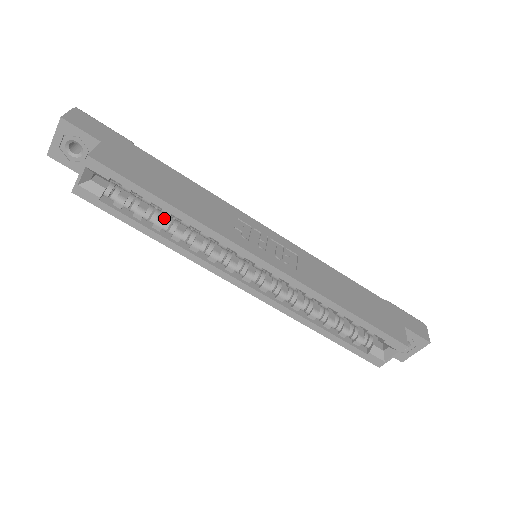
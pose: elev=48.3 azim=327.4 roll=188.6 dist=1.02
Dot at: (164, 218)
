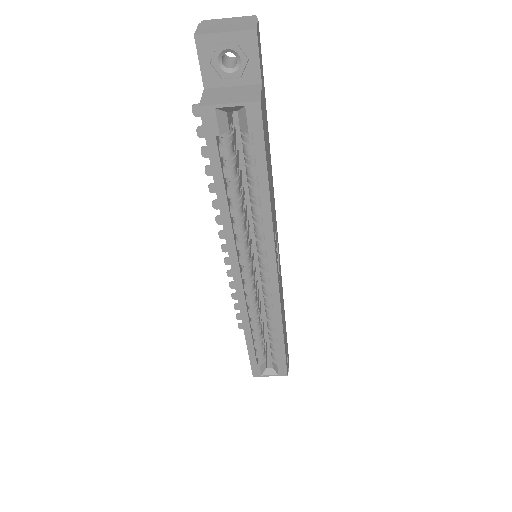
Dot at: (240, 188)
